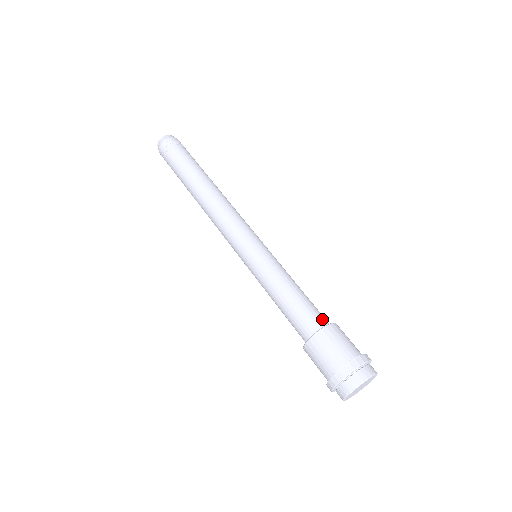
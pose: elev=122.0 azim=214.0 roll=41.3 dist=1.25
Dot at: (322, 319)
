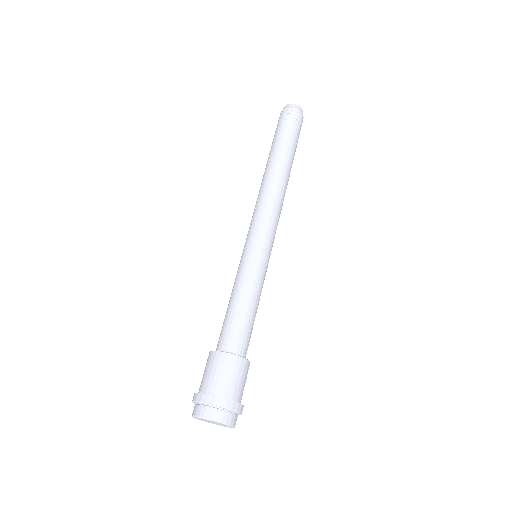
Dot at: (236, 346)
